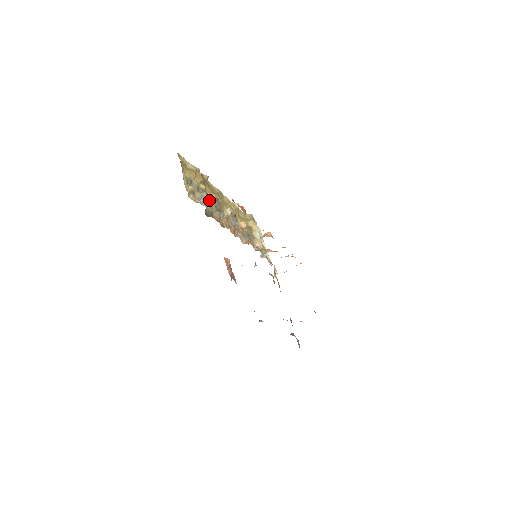
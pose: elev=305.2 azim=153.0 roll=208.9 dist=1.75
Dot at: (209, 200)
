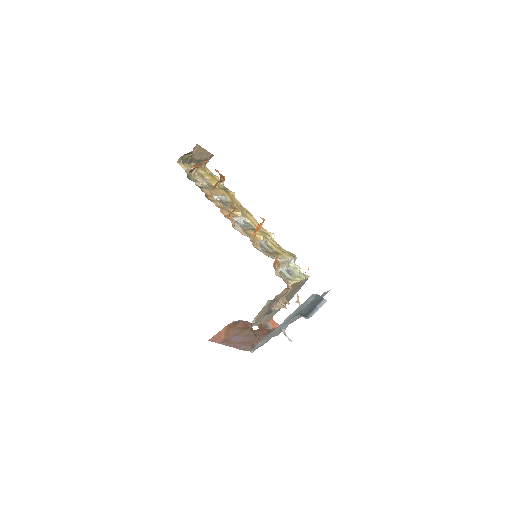
Dot at: (213, 190)
